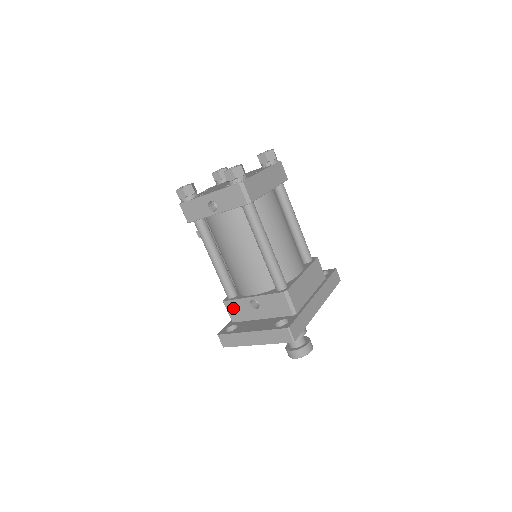
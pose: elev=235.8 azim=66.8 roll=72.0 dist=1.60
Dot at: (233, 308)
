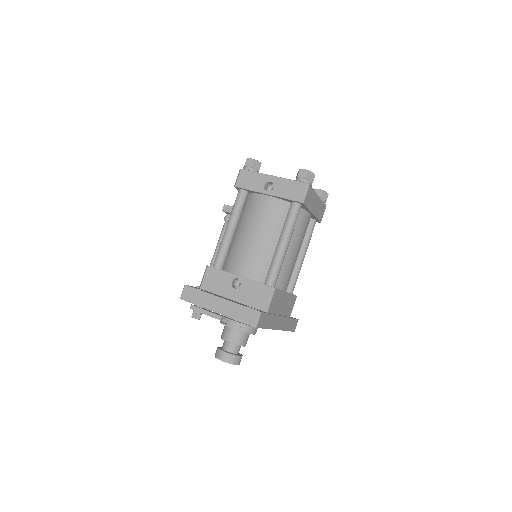
Dot at: (212, 276)
